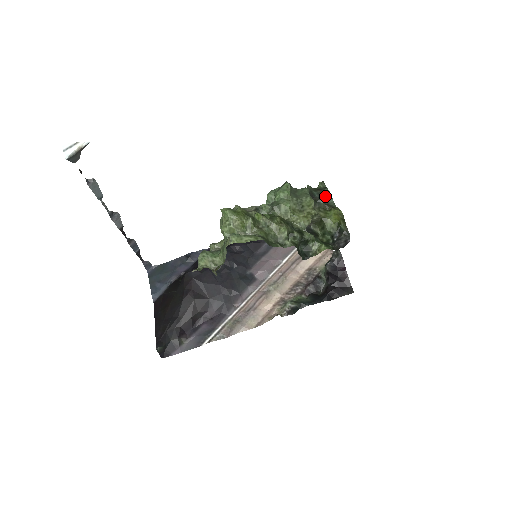
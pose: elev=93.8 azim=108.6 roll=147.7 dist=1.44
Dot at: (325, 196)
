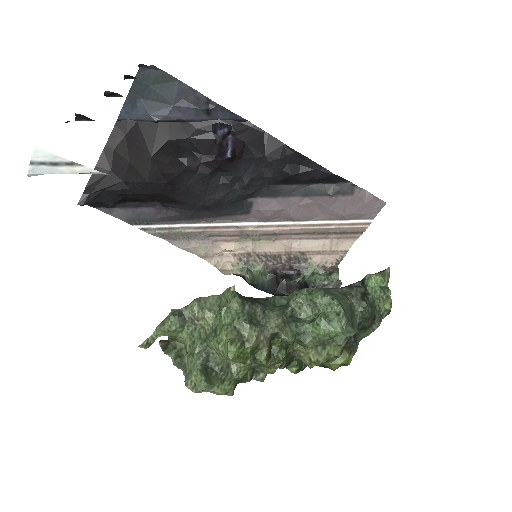
Dot at: (366, 329)
